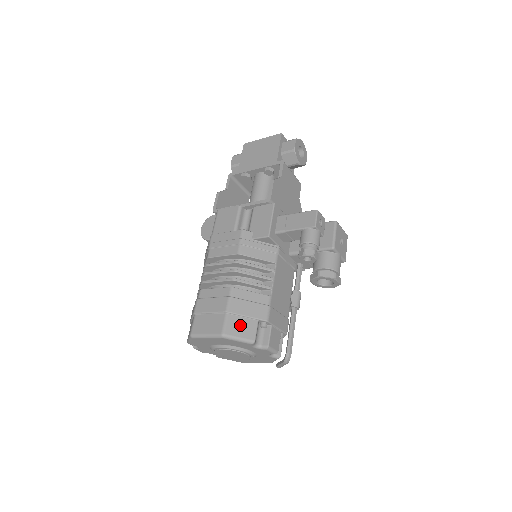
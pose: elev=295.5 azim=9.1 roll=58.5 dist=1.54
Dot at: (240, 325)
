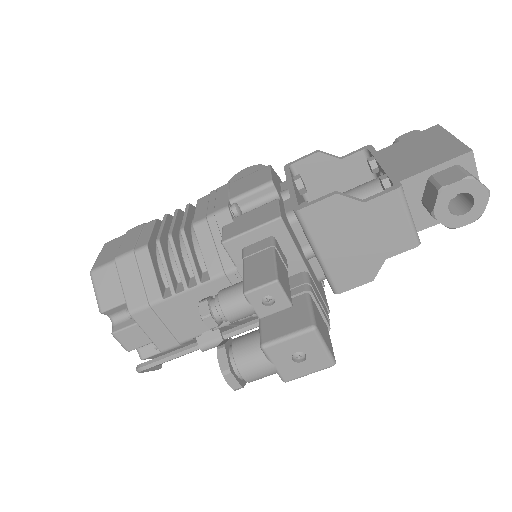
Dot at: (110, 284)
